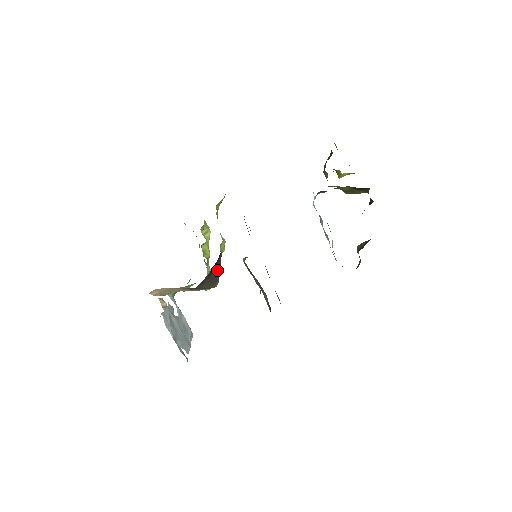
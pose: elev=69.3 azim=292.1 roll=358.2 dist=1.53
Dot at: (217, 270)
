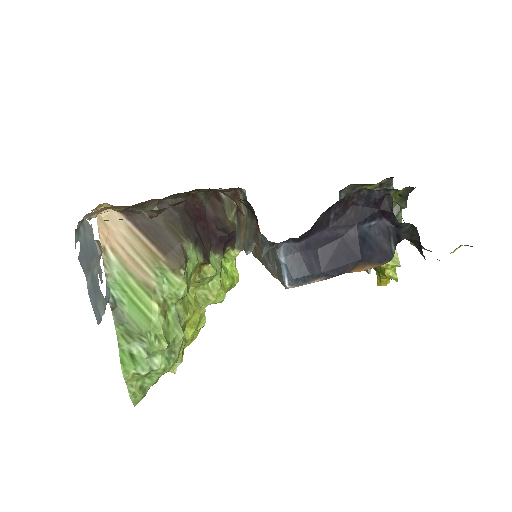
Dot at: (196, 231)
